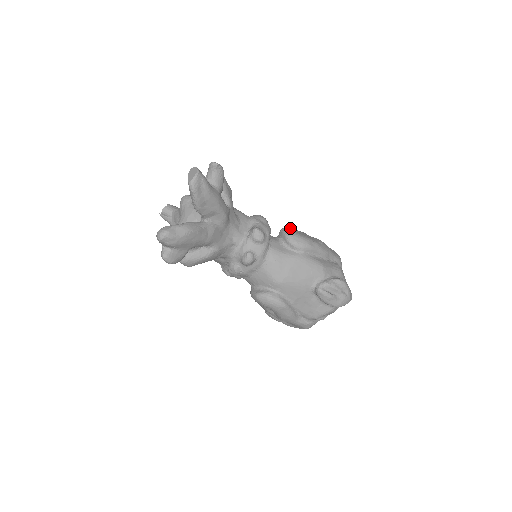
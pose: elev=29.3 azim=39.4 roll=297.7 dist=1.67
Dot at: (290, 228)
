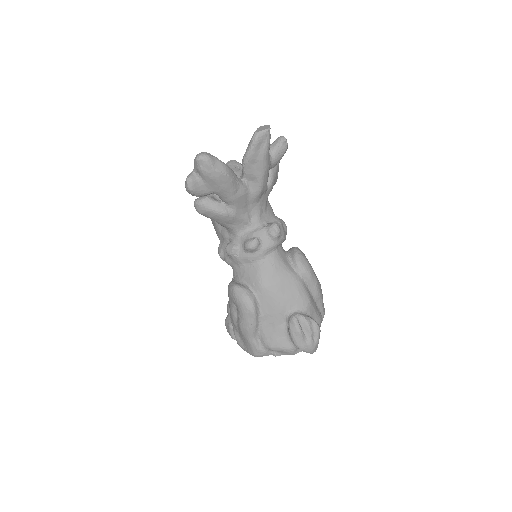
Dot at: occluded
